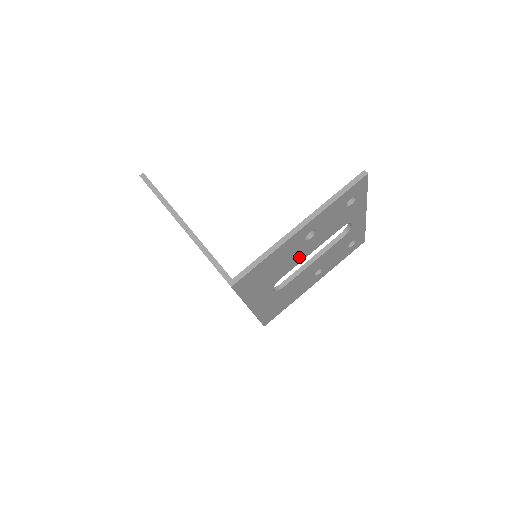
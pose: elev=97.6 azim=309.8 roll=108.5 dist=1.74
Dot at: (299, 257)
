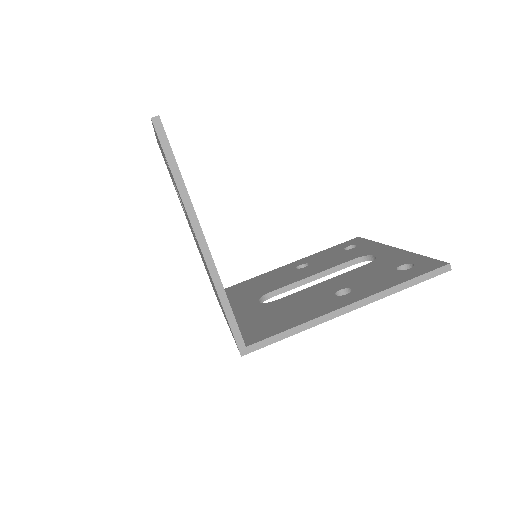
Dot at: occluded
